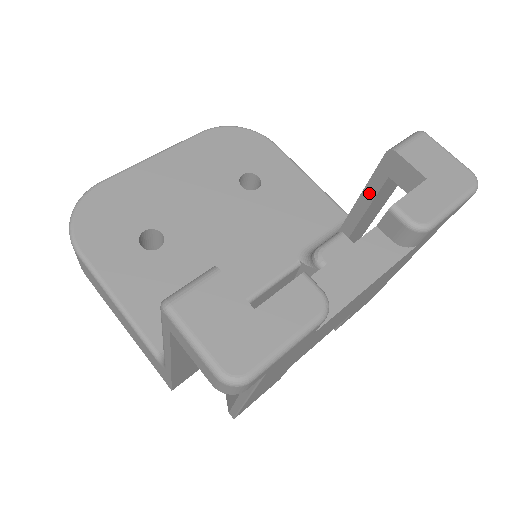
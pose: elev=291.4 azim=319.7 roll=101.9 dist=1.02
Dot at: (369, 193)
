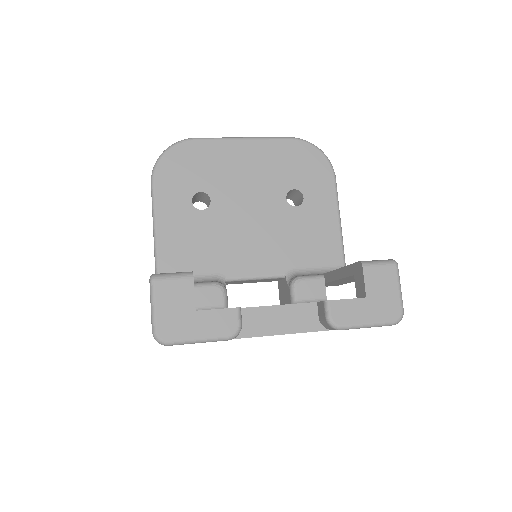
Dot at: (343, 272)
